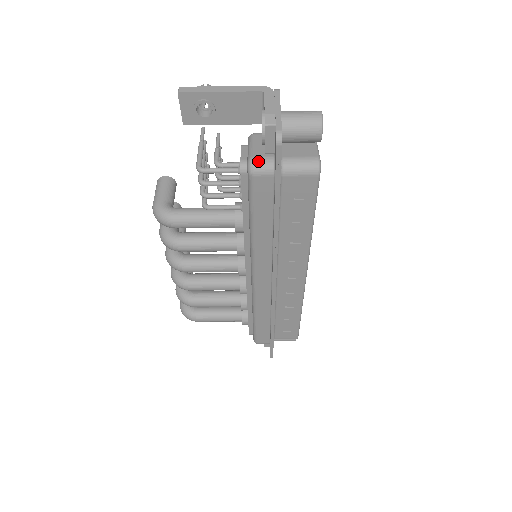
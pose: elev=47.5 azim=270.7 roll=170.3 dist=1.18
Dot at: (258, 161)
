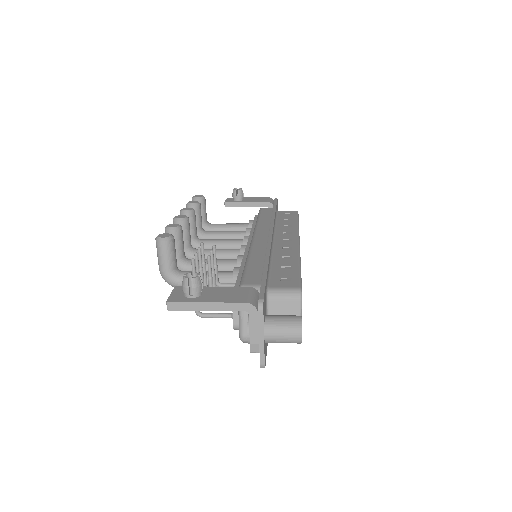
Dot at: occluded
